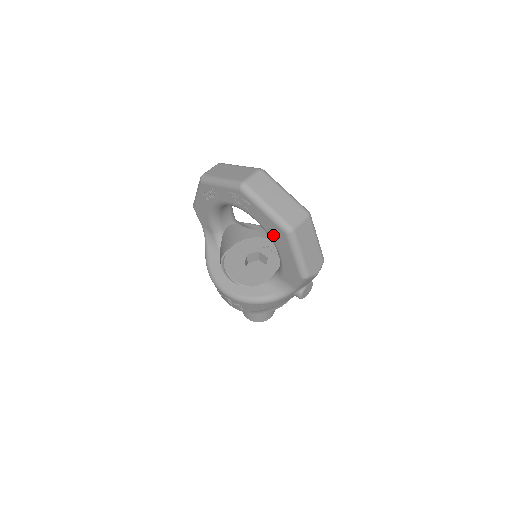
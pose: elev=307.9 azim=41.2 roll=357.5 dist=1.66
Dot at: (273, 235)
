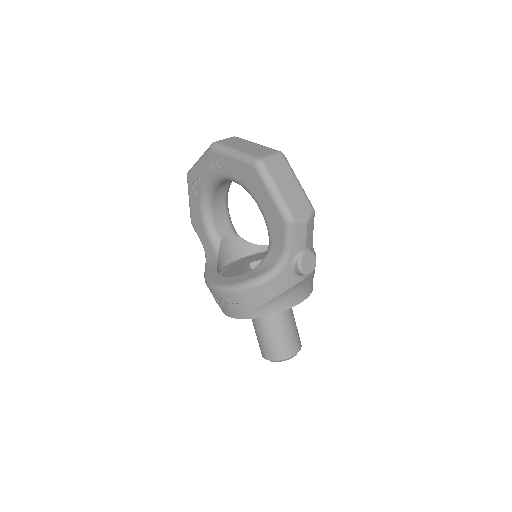
Dot at: (247, 182)
